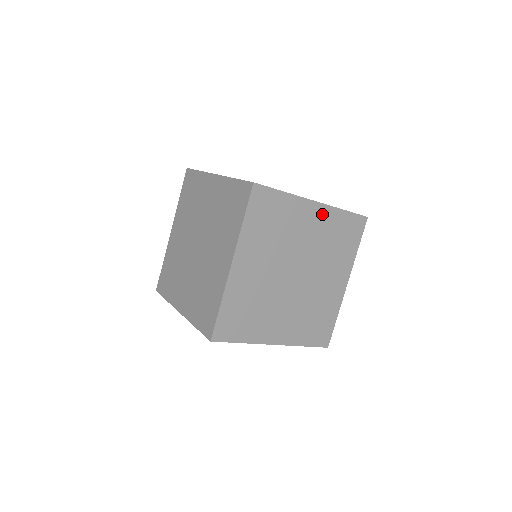
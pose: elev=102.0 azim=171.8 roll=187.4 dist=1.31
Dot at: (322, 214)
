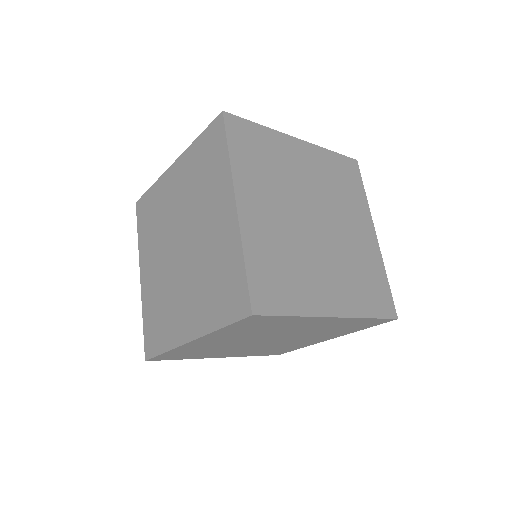
Dot at: (336, 321)
